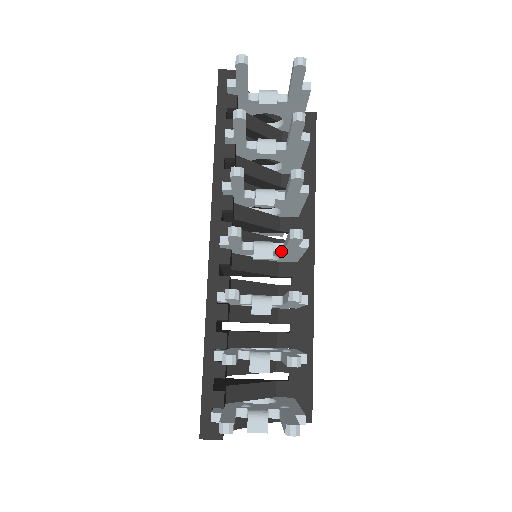
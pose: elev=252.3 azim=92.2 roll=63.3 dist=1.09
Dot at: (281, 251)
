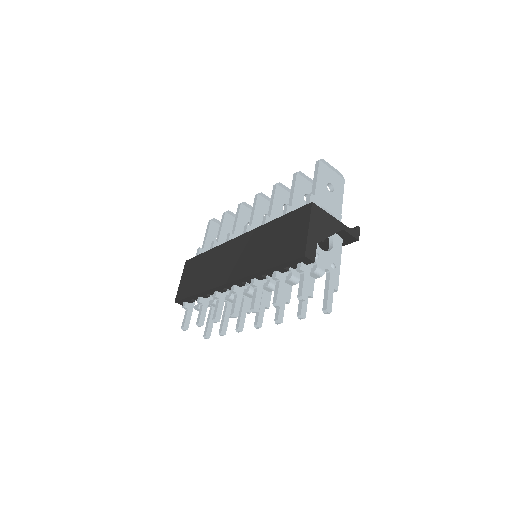
Dot at: occluded
